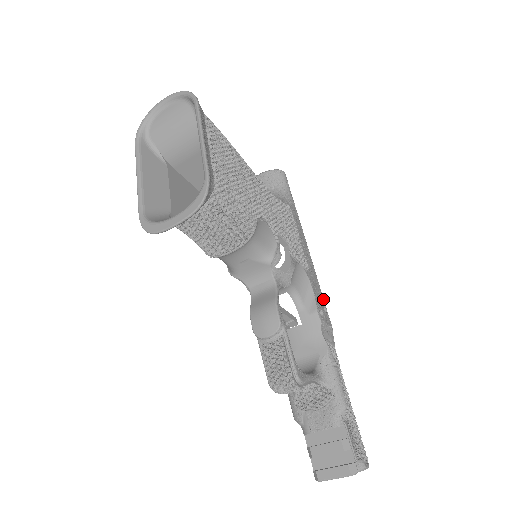
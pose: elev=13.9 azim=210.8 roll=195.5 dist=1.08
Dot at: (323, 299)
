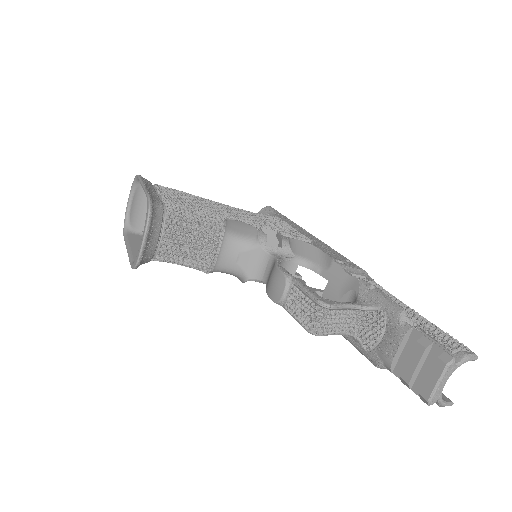
Dot at: (343, 256)
